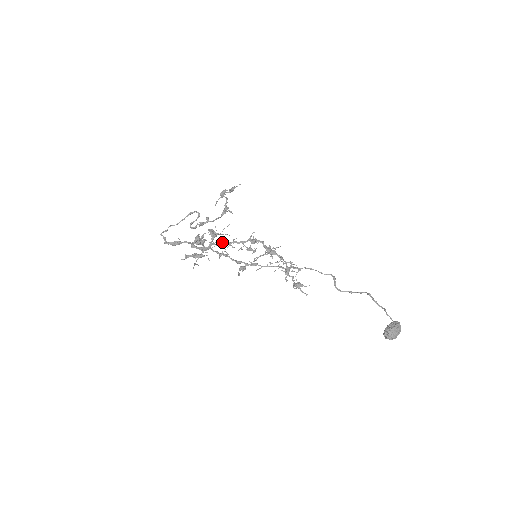
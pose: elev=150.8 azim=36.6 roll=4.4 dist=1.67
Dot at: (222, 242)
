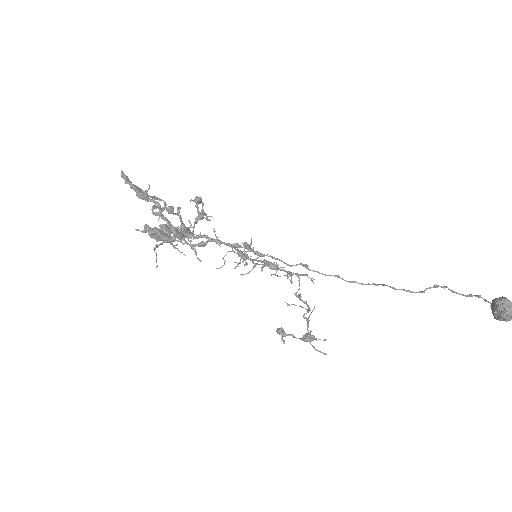
Dot at: (201, 235)
